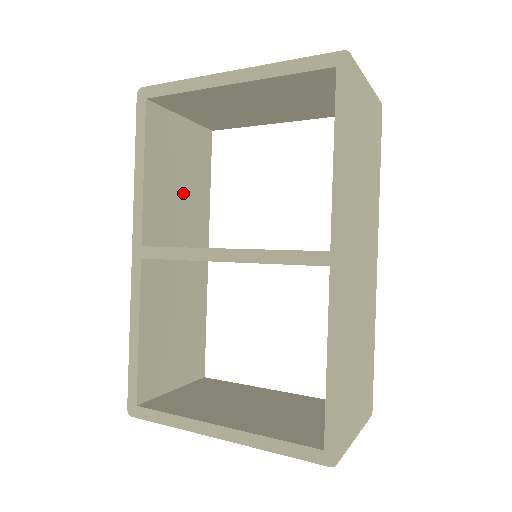
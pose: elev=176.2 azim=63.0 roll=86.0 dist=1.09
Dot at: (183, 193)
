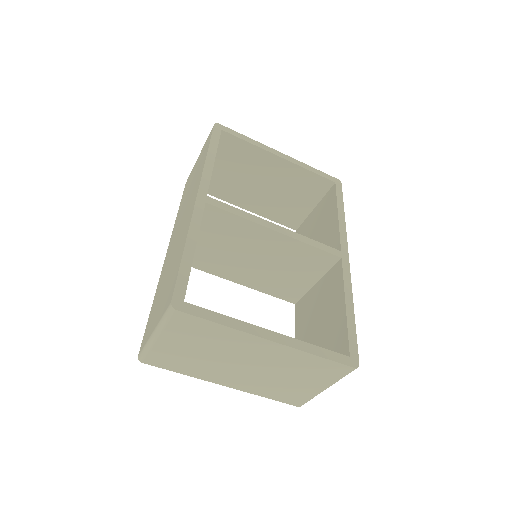
Dot at: occluded
